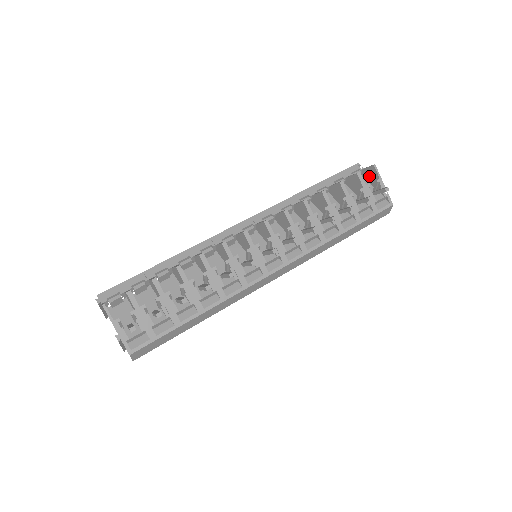
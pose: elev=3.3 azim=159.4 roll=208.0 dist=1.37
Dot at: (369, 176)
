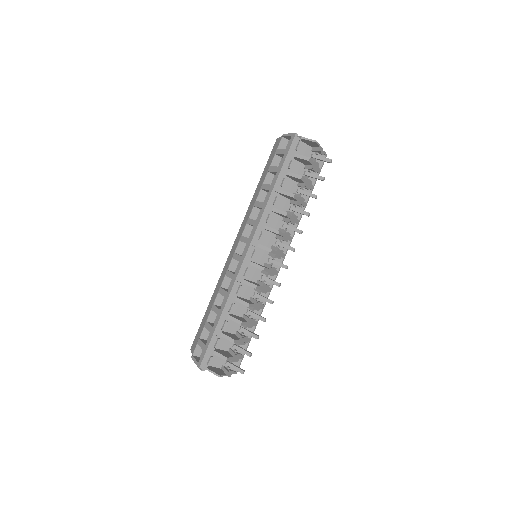
Dot at: (308, 143)
